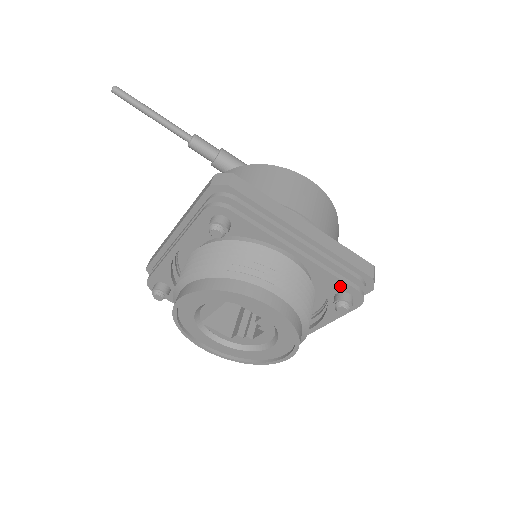
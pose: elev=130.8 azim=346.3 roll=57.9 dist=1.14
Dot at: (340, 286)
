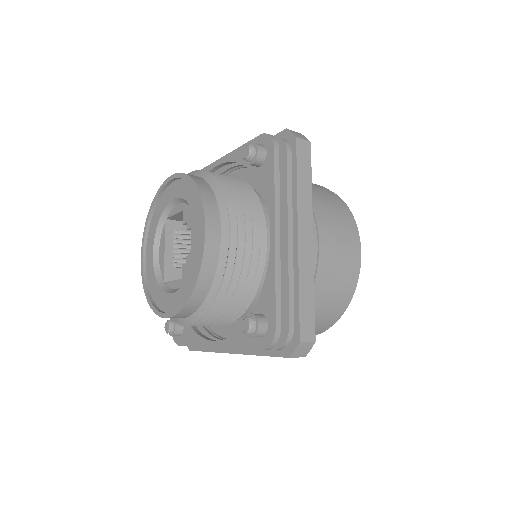
Dot at: occluded
